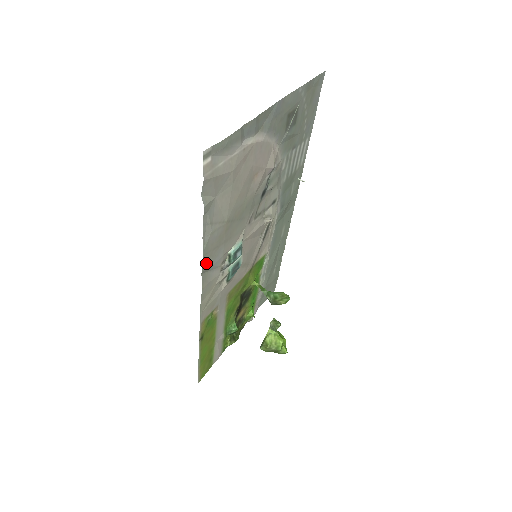
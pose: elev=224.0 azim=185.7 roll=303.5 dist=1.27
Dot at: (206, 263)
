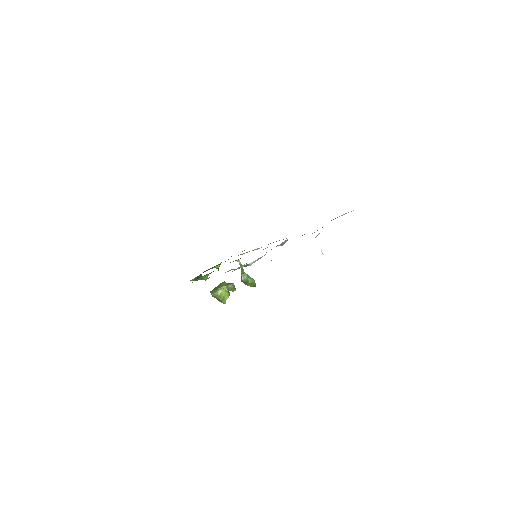
Dot at: occluded
